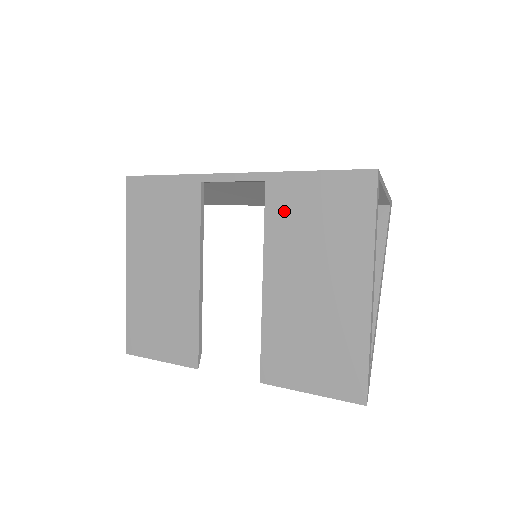
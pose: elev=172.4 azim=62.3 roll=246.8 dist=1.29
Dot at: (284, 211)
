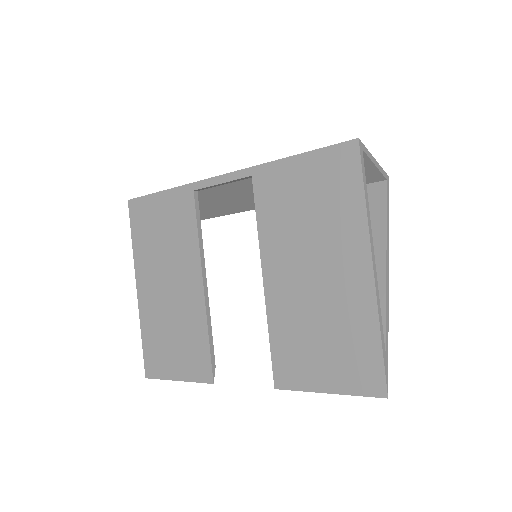
Dot at: (273, 202)
